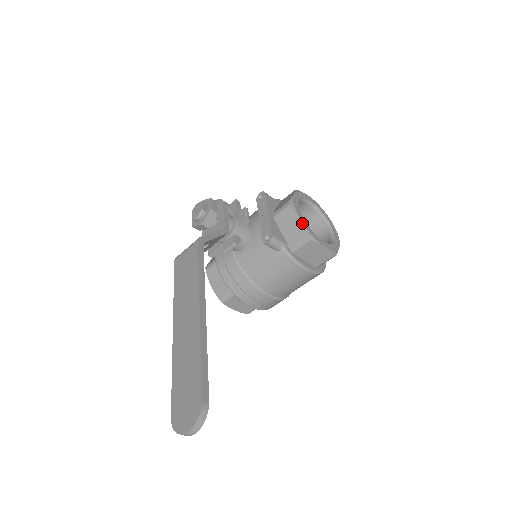
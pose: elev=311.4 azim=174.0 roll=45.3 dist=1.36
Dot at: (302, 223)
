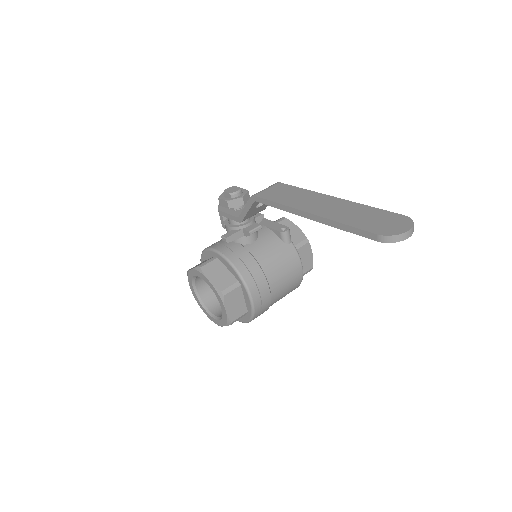
Dot at: occluded
